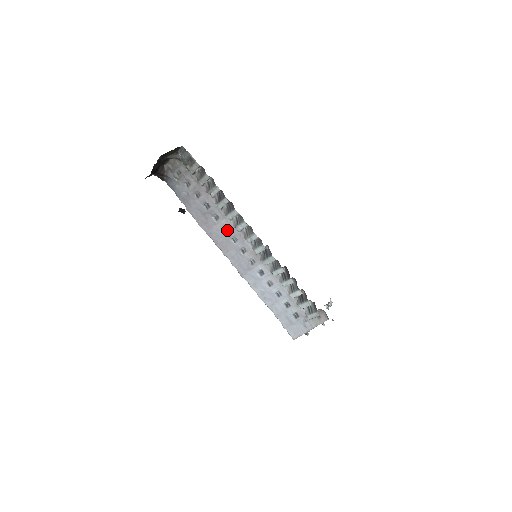
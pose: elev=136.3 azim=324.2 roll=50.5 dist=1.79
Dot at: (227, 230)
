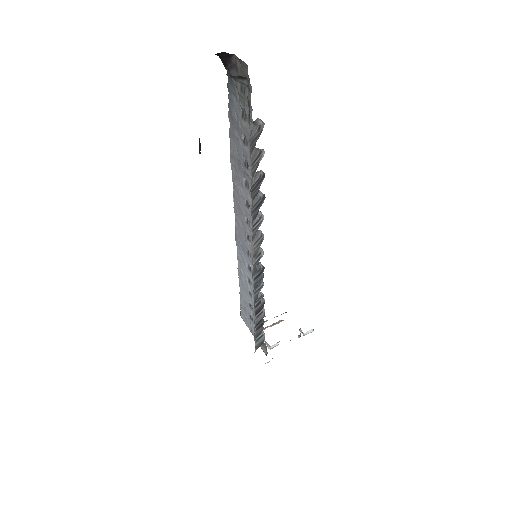
Dot at: (248, 207)
